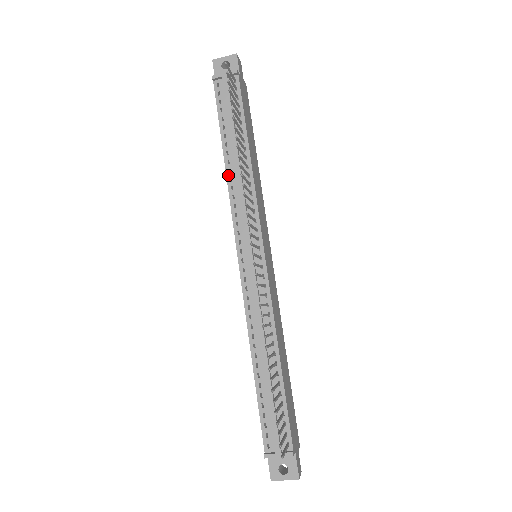
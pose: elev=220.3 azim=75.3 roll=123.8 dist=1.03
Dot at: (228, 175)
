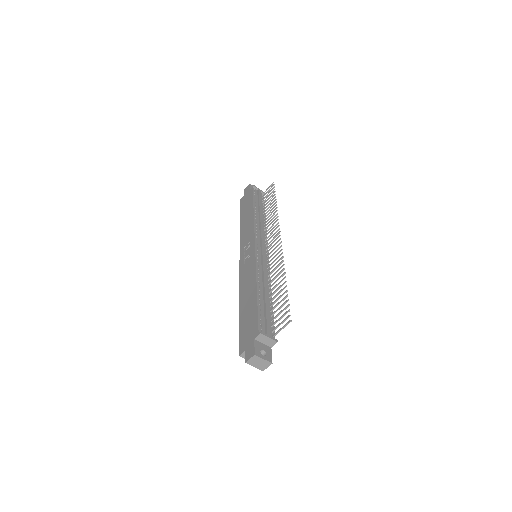
Dot at: (255, 217)
